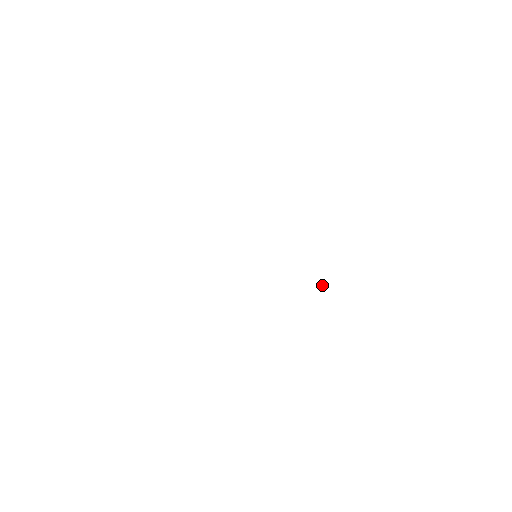
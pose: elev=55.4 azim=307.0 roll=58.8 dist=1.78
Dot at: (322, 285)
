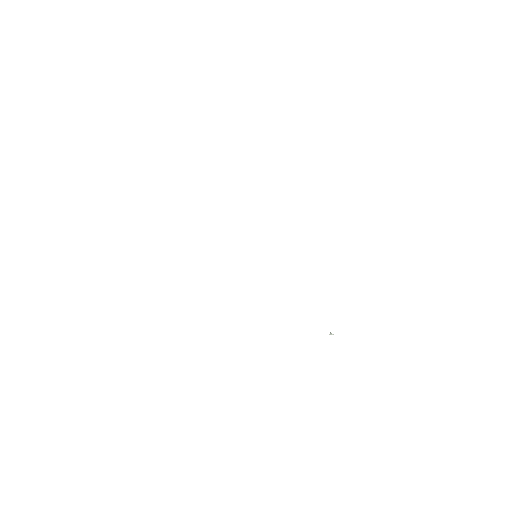
Dot at: (331, 333)
